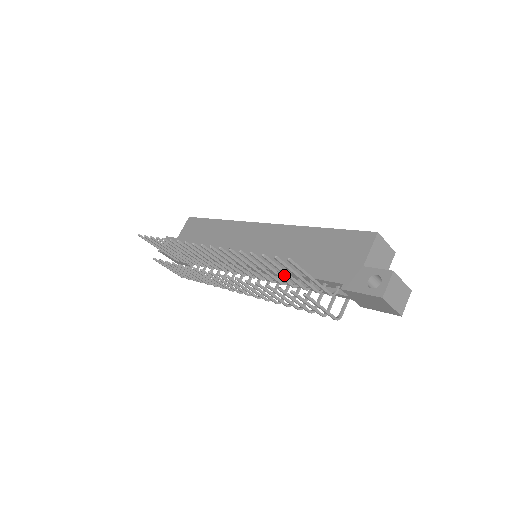
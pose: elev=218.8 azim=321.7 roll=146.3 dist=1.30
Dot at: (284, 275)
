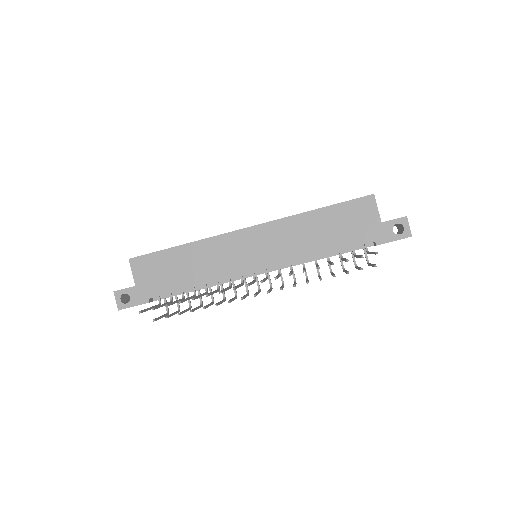
Dot at: (309, 258)
